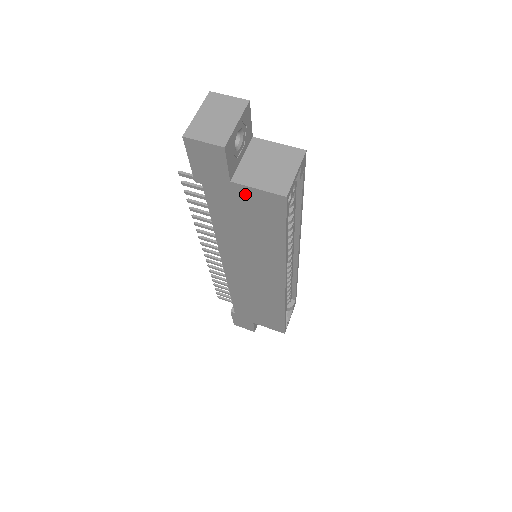
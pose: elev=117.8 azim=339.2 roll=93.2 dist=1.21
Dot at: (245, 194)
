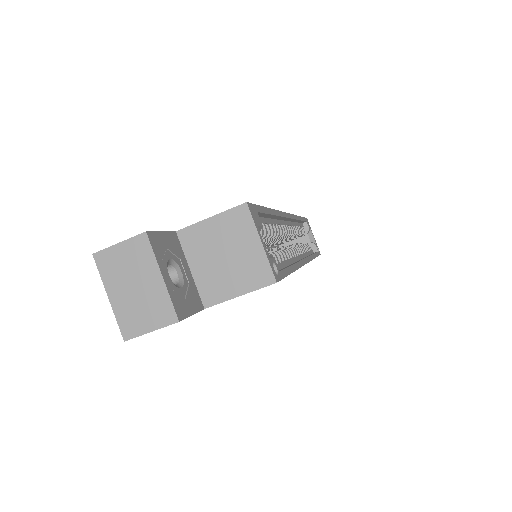
Dot at: occluded
